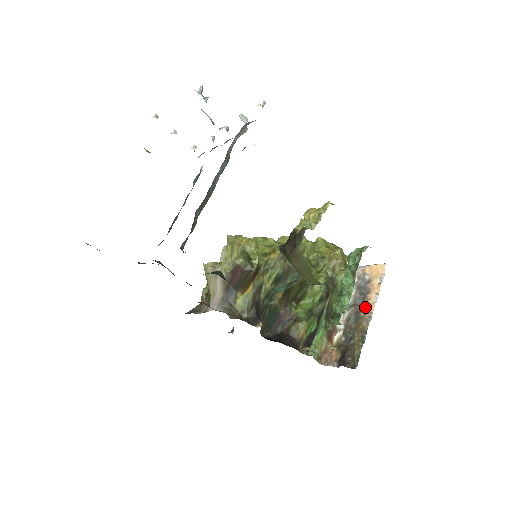
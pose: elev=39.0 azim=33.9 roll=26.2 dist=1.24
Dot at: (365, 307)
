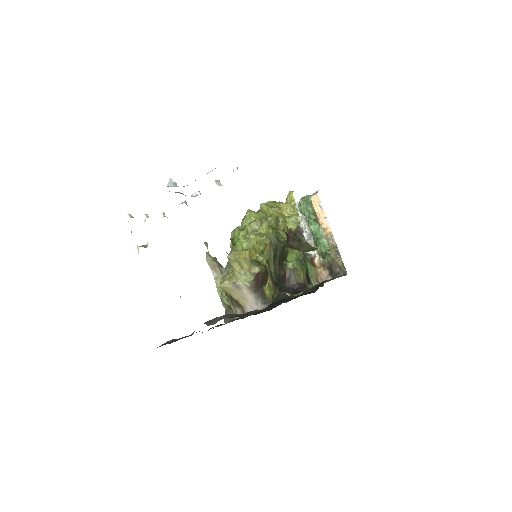
Dot at: (323, 231)
